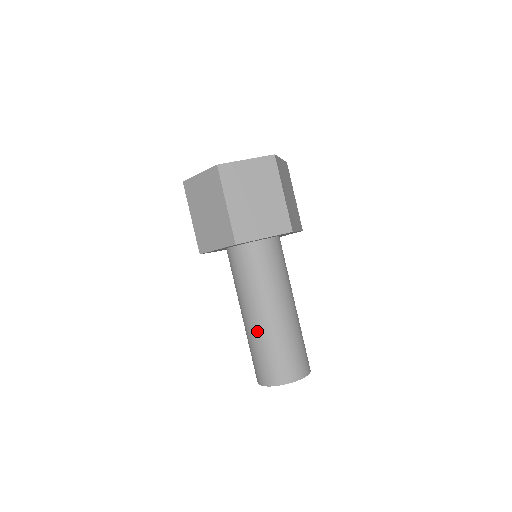
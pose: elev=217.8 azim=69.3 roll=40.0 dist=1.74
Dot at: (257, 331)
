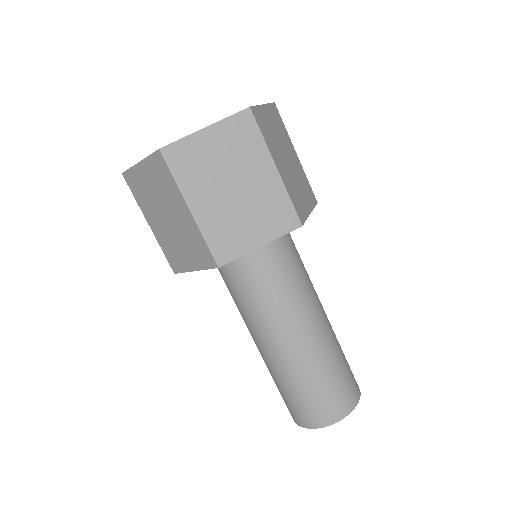
Dot at: occluded
